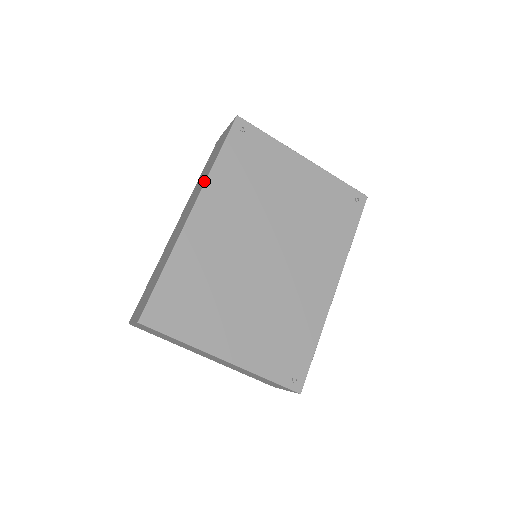
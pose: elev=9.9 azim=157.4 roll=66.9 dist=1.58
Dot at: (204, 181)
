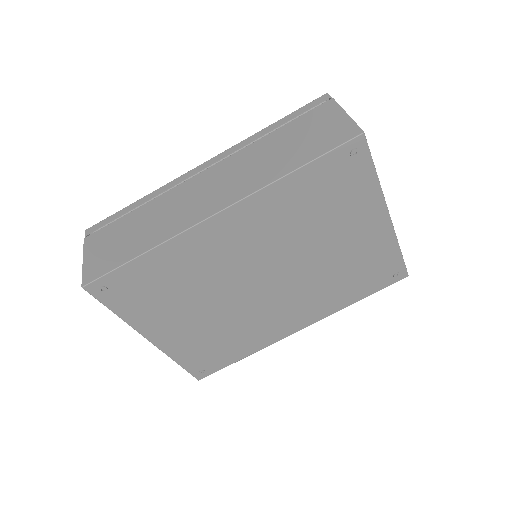
Dot at: (257, 185)
